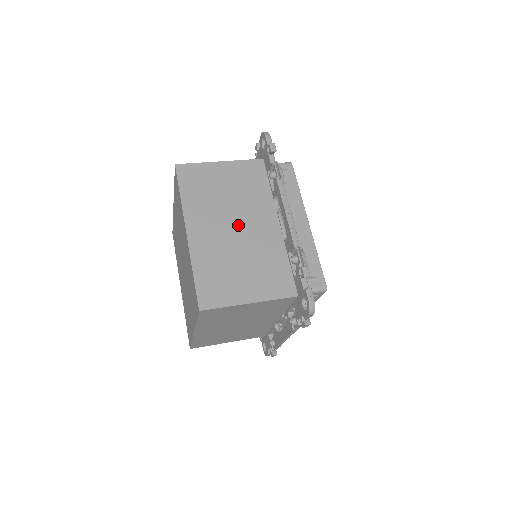
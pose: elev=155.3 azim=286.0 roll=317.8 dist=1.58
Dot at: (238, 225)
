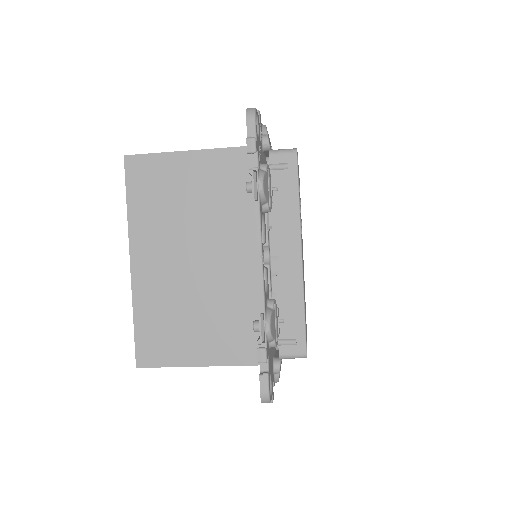
Dot at: occluded
